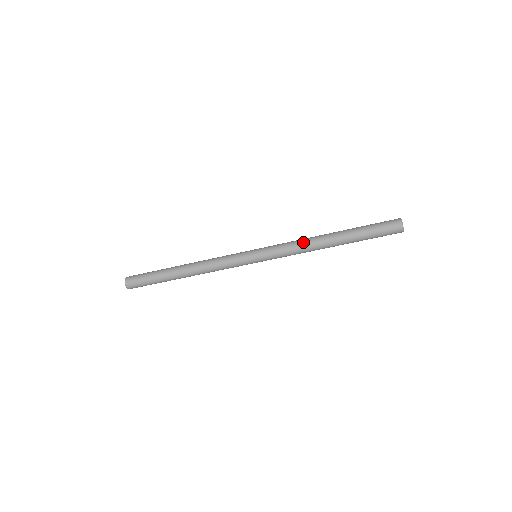
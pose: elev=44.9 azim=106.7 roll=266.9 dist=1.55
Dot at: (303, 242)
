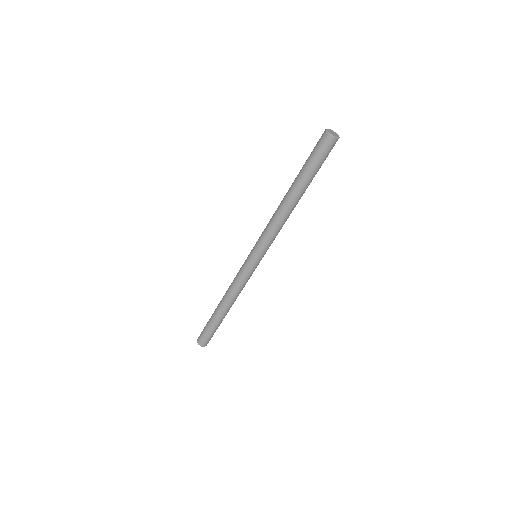
Dot at: (273, 216)
